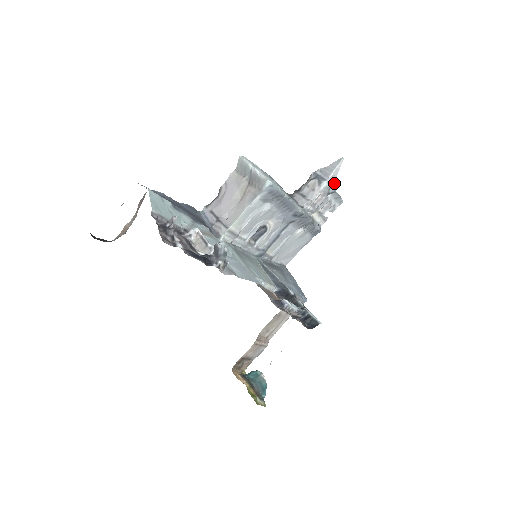
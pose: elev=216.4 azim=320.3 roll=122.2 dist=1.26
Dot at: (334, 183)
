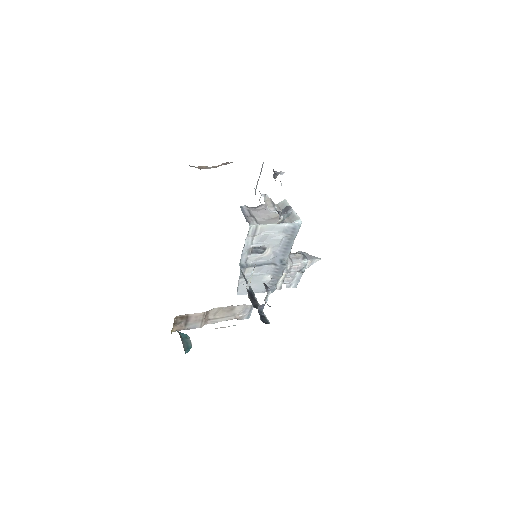
Dot at: (307, 267)
